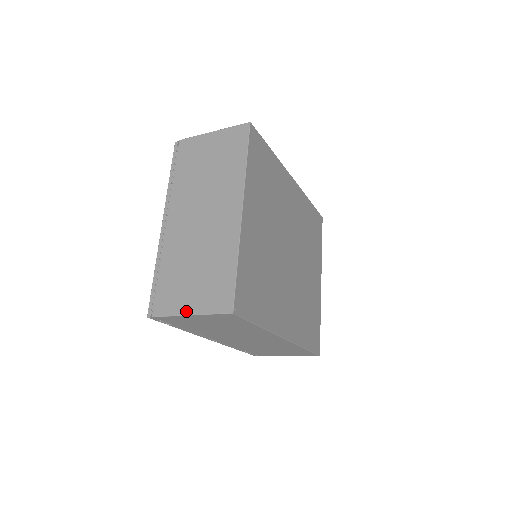
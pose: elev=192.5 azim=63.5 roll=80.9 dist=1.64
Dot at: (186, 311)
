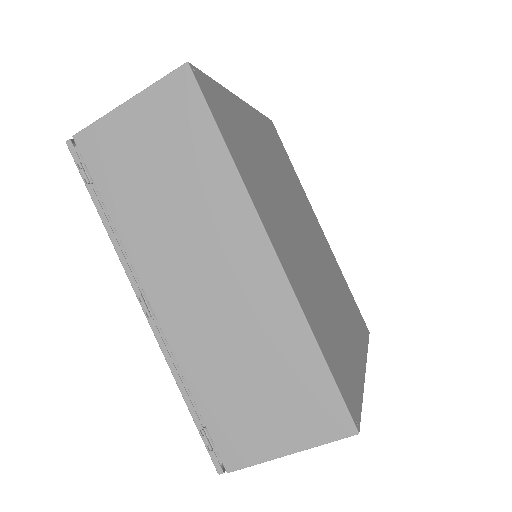
Dot at: (124, 106)
